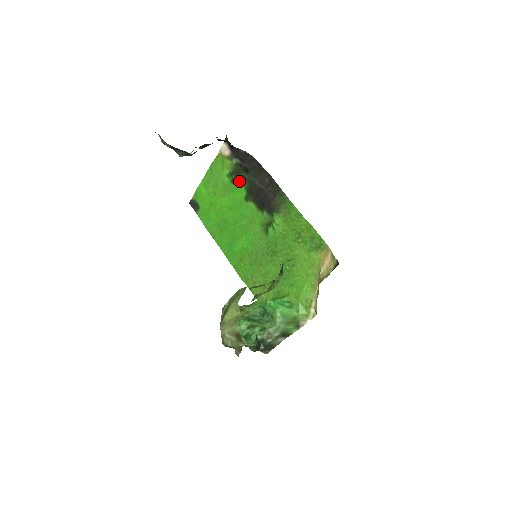
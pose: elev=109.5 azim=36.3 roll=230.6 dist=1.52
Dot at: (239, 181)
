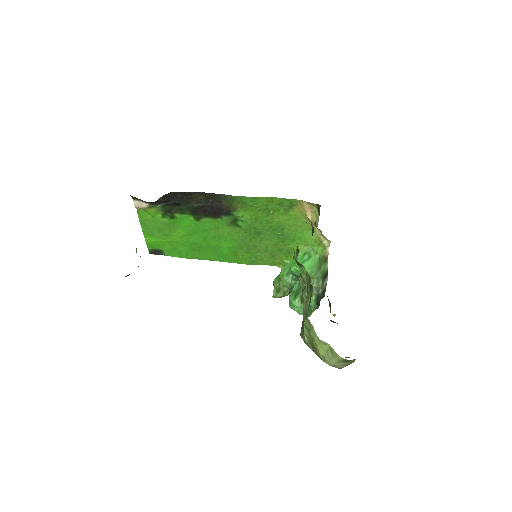
Dot at: (177, 214)
